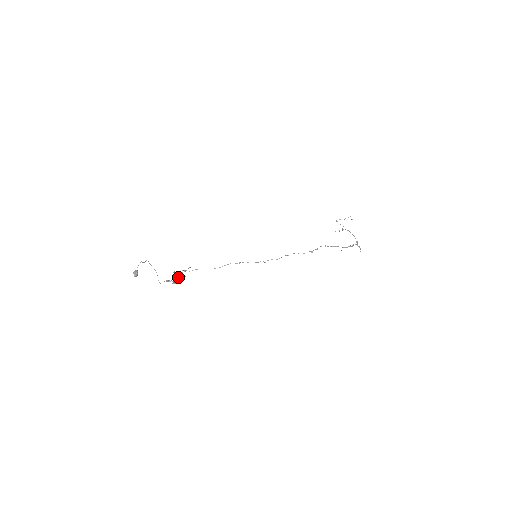
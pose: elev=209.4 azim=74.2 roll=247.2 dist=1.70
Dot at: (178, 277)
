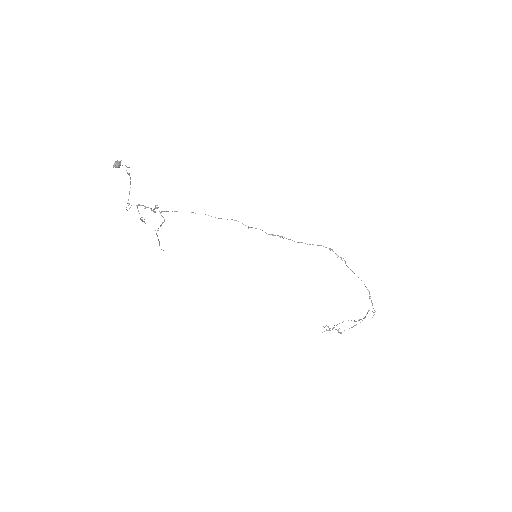
Dot at: occluded
